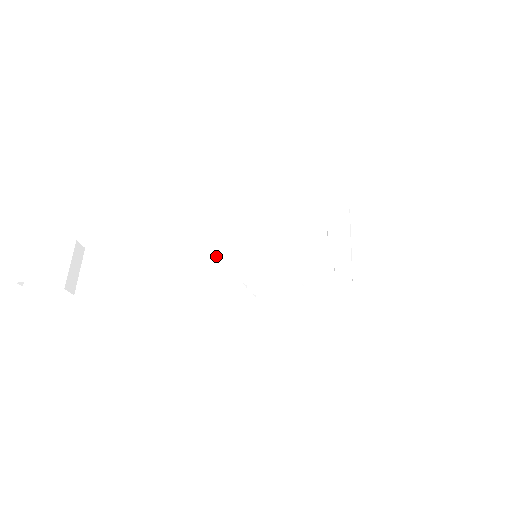
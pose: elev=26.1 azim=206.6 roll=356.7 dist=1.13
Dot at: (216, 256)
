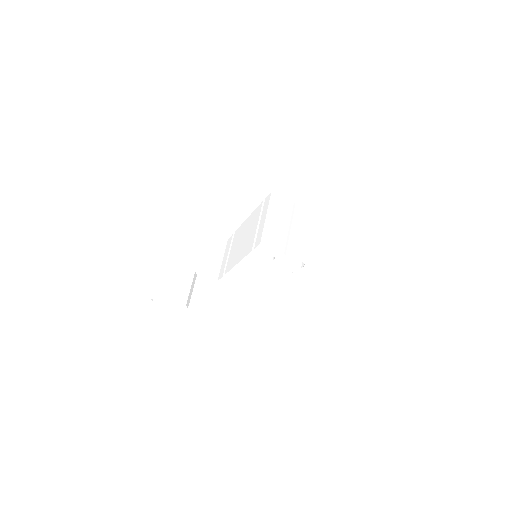
Dot at: (225, 261)
